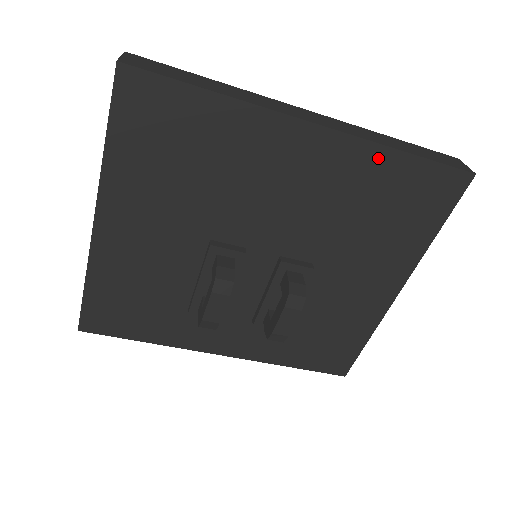
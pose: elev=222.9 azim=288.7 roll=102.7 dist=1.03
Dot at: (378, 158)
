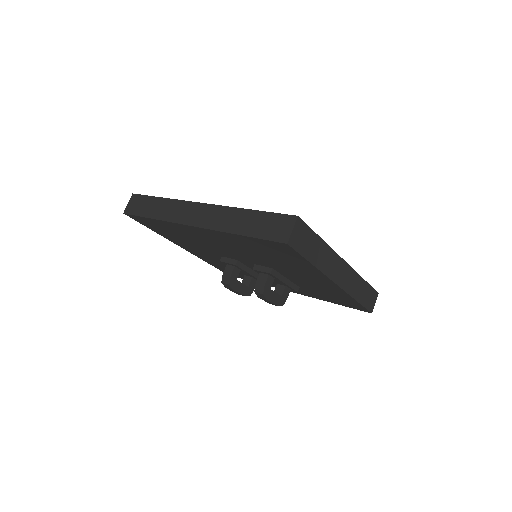
Dot at: (232, 236)
